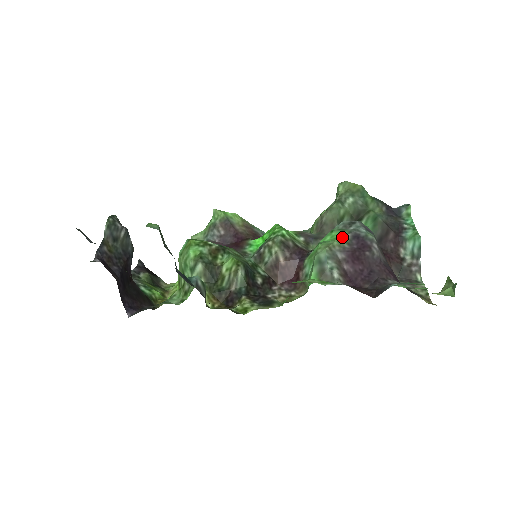
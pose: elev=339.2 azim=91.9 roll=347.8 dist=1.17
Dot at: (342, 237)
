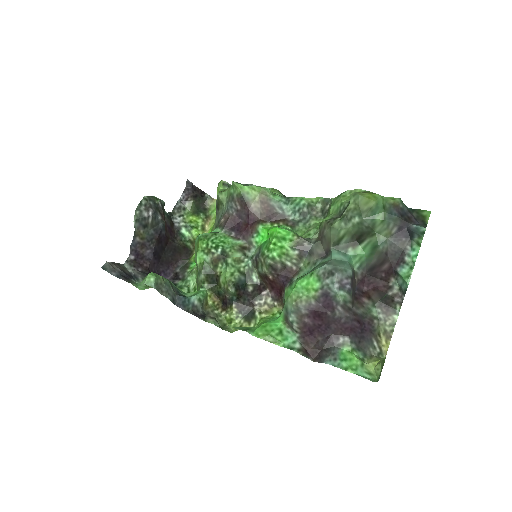
Dot at: (312, 292)
